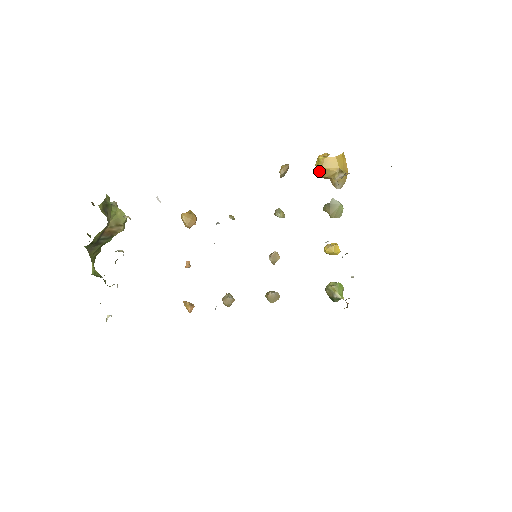
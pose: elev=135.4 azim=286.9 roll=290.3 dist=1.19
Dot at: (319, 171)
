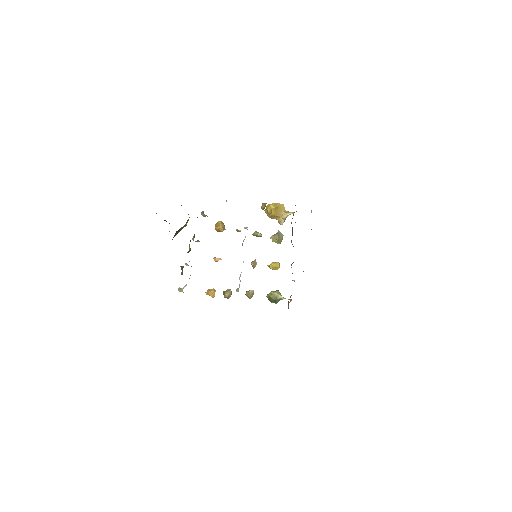
Dot at: (275, 211)
